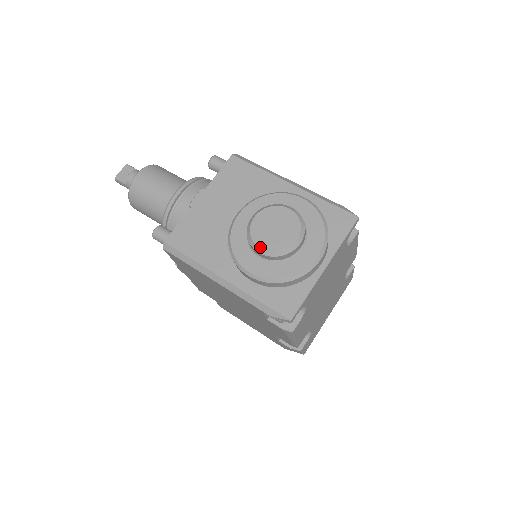
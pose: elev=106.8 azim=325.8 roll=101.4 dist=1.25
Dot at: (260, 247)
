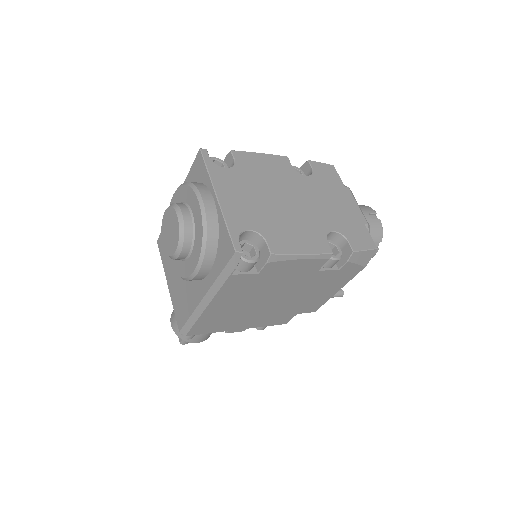
Dot at: (174, 252)
